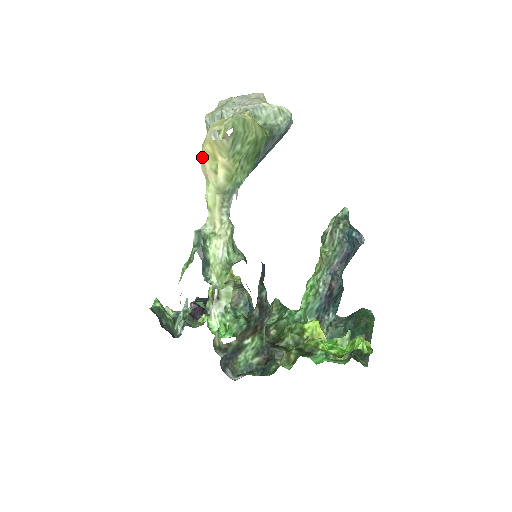
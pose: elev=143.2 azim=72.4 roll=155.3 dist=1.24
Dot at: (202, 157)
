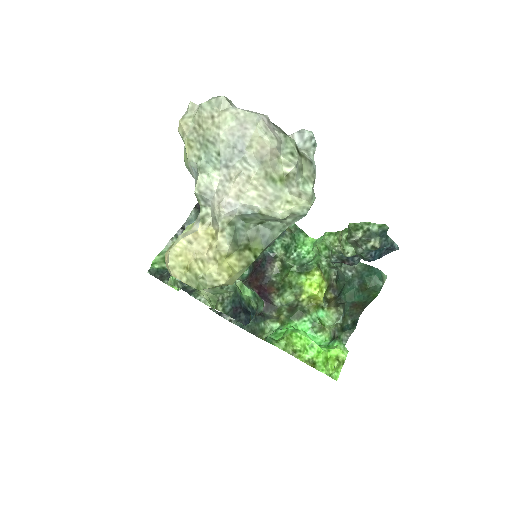
Dot at: occluded
